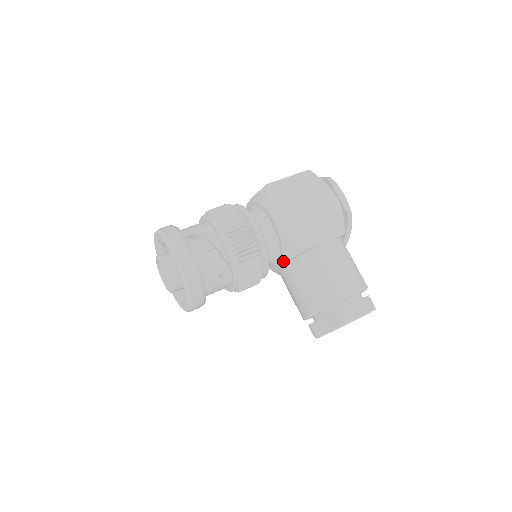
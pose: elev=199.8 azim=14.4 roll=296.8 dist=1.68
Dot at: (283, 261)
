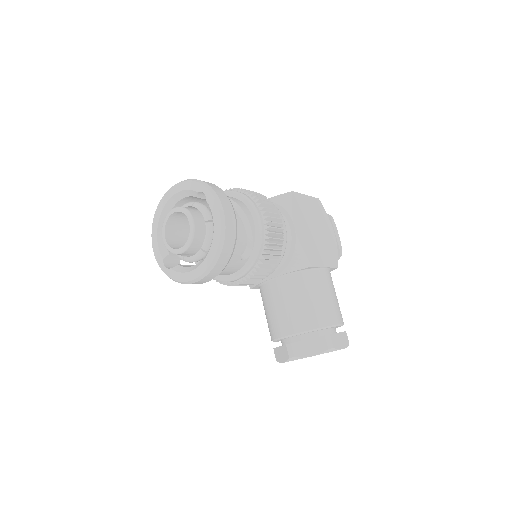
Dot at: (284, 270)
